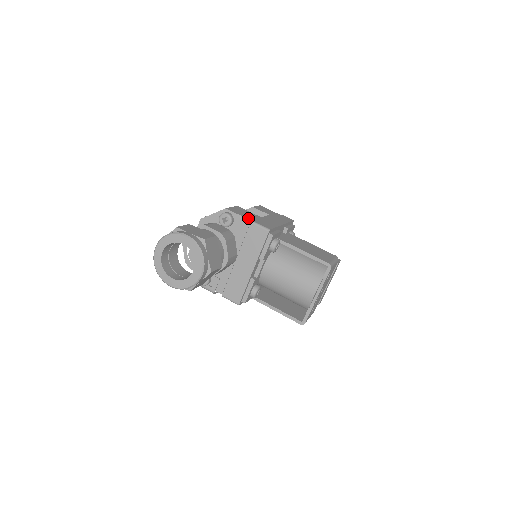
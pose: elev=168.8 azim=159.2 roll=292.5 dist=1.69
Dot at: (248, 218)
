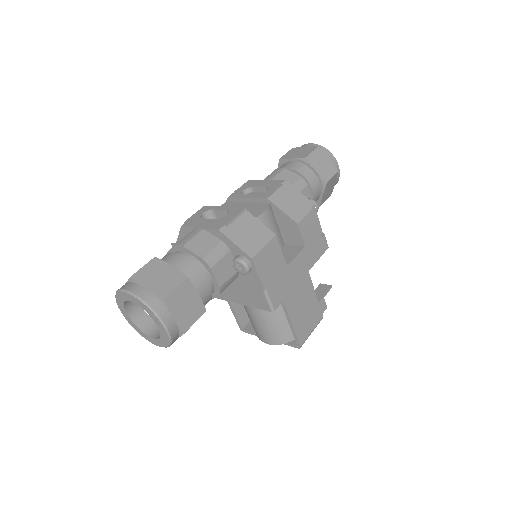
Dot at: (265, 284)
